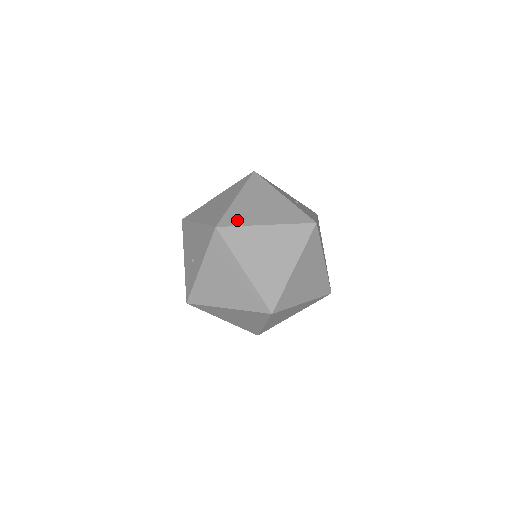
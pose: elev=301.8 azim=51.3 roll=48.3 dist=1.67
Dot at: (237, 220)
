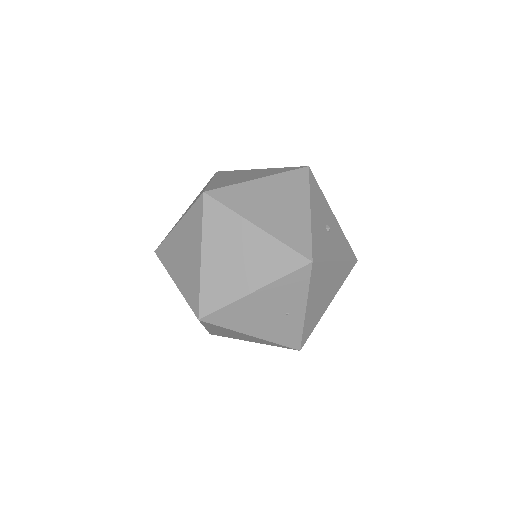
Dot at: (232, 200)
